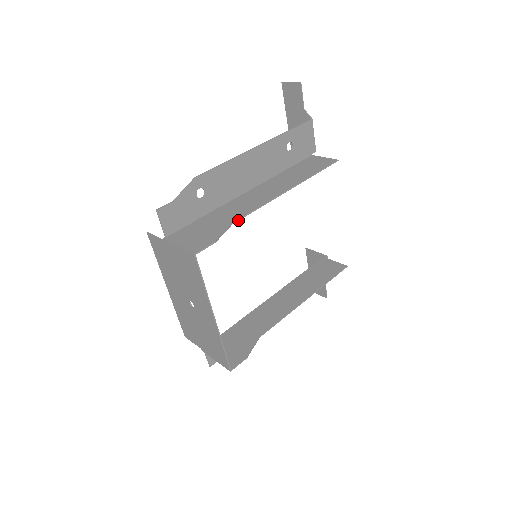
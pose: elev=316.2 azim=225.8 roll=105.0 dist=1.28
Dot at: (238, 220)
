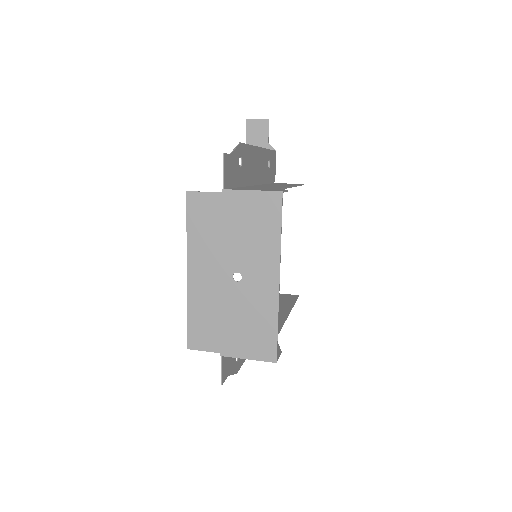
Dot at: occluded
